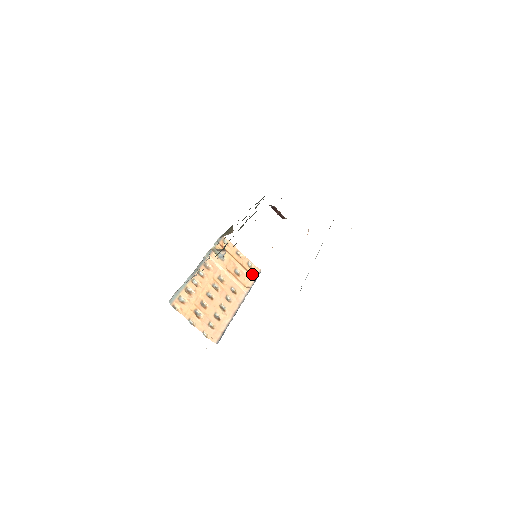
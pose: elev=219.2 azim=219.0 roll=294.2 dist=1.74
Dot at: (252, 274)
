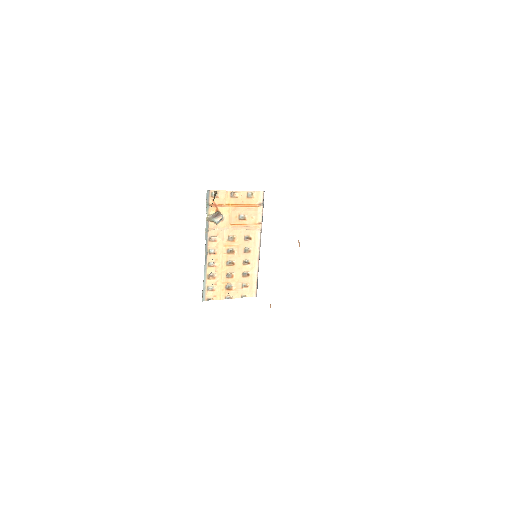
Dot at: (257, 204)
